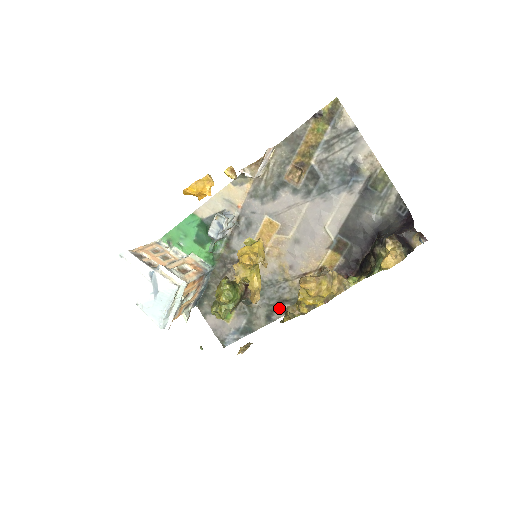
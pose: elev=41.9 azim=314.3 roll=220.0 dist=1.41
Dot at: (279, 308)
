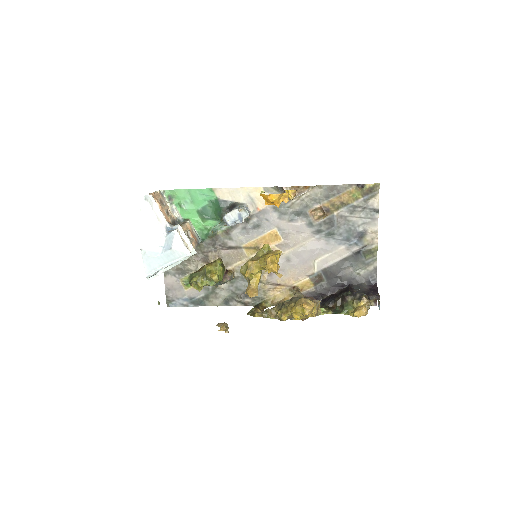
Dot at: (241, 299)
